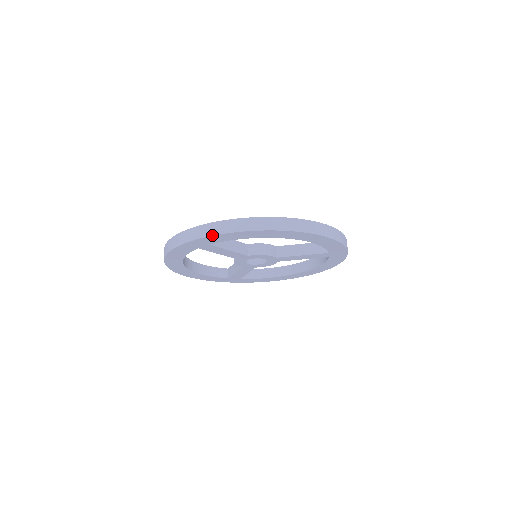
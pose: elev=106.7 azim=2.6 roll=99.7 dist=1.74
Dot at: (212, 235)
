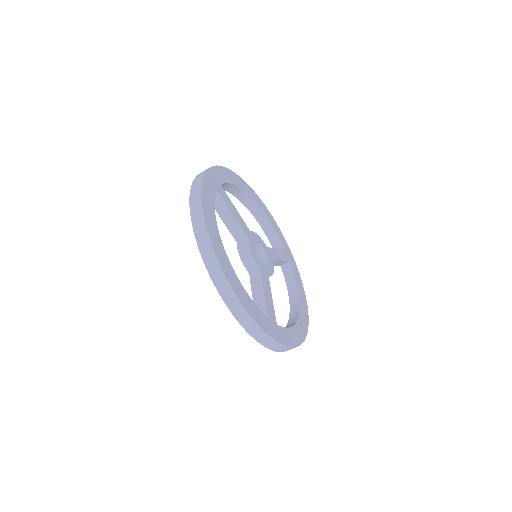
Dot at: occluded
